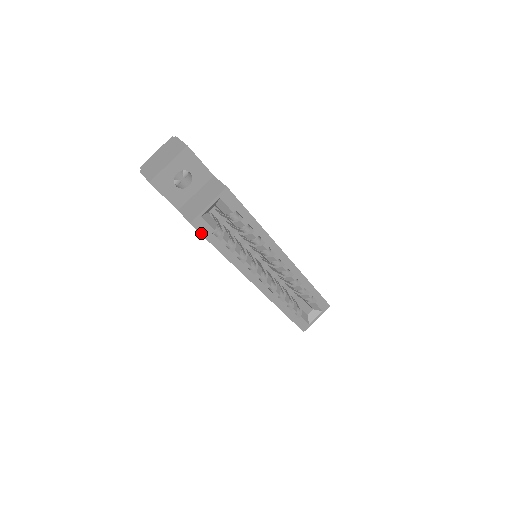
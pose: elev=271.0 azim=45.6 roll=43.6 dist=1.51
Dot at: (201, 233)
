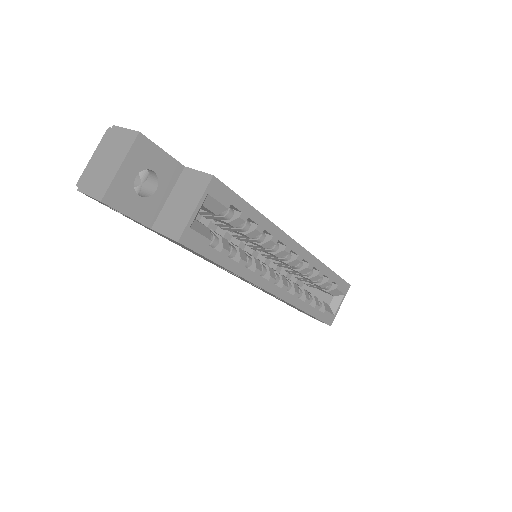
Dot at: (195, 250)
